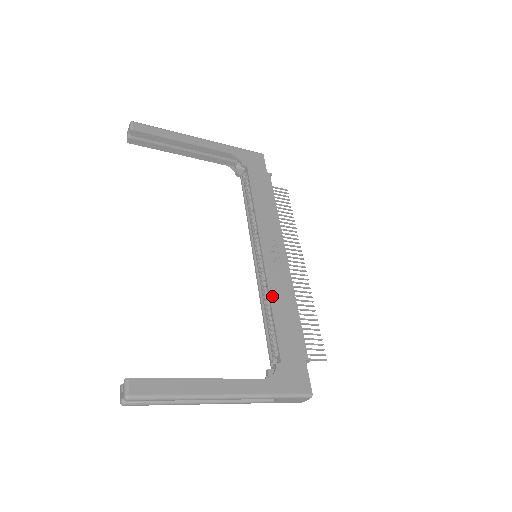
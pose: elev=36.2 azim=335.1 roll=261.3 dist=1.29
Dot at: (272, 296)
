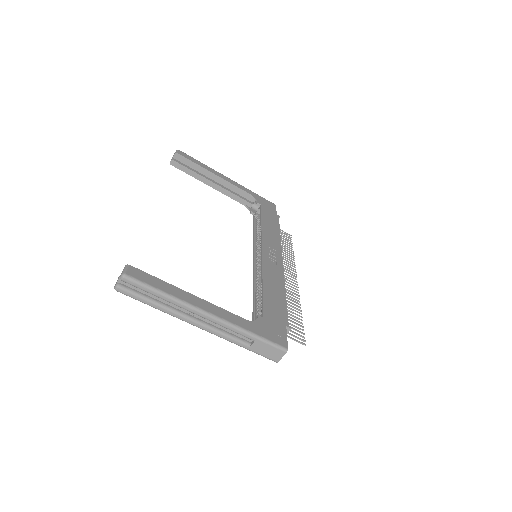
Dot at: (265, 277)
